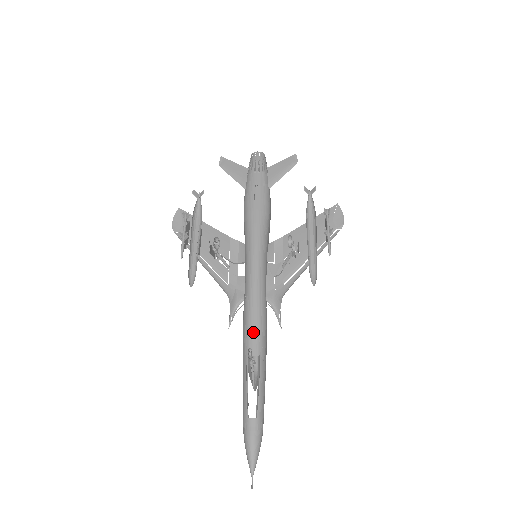
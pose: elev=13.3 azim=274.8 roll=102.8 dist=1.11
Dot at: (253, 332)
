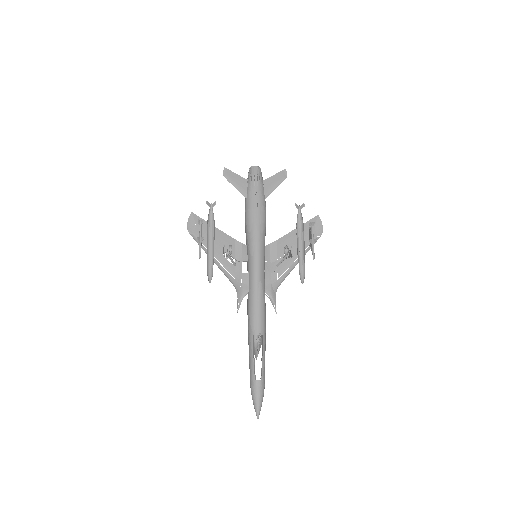
Dot at: (257, 317)
